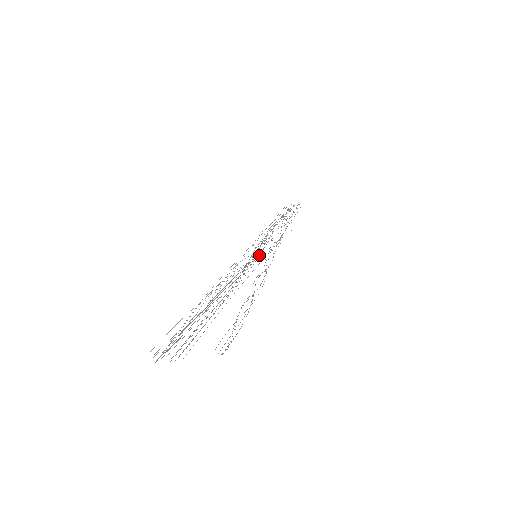
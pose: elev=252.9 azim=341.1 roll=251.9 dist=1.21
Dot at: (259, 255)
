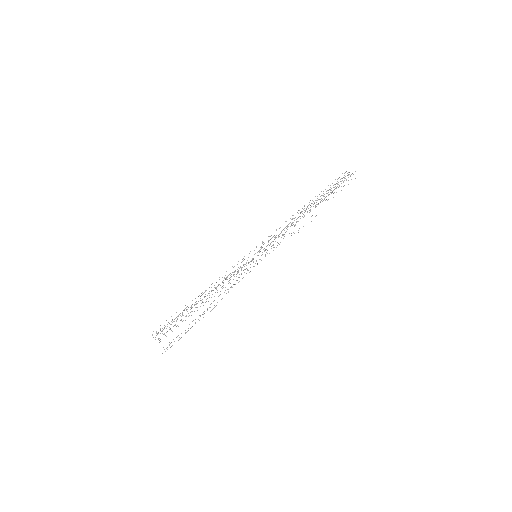
Dot at: occluded
